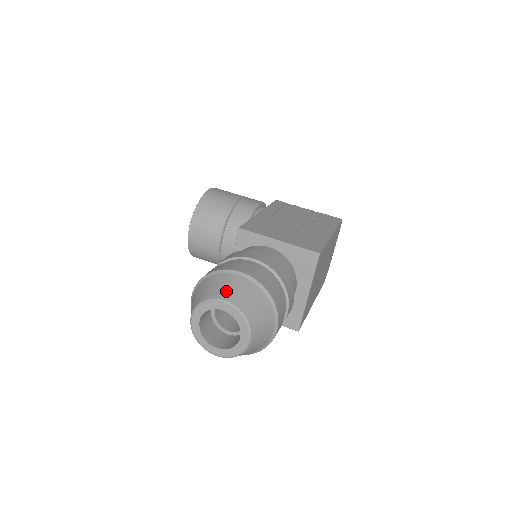
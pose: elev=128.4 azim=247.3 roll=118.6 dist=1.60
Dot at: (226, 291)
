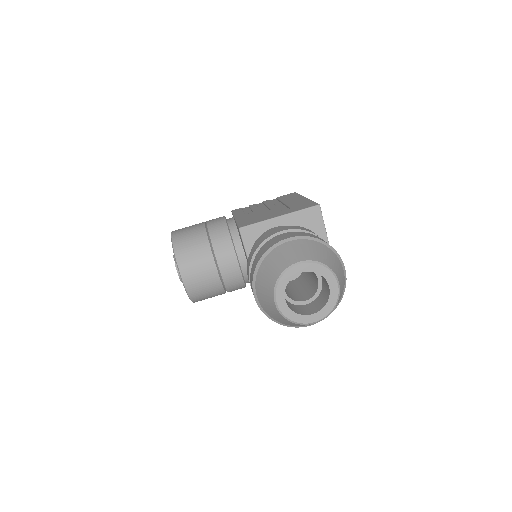
Dot at: (292, 256)
